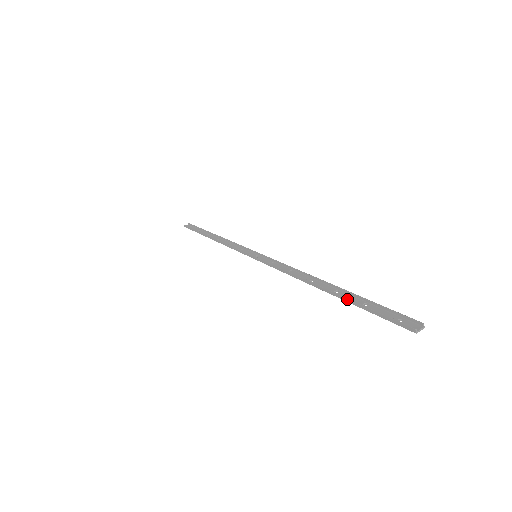
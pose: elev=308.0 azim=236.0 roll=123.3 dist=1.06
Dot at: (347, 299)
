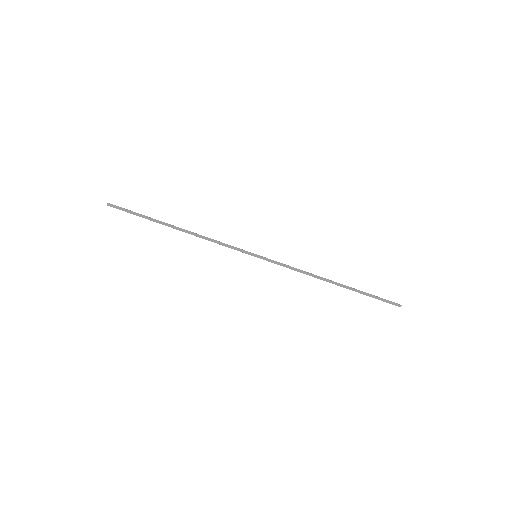
Dot at: (359, 291)
